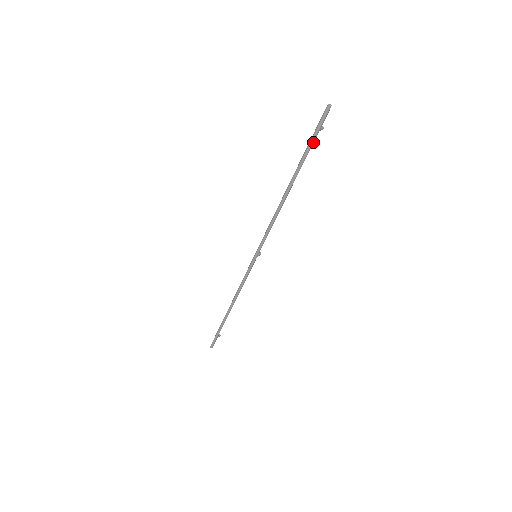
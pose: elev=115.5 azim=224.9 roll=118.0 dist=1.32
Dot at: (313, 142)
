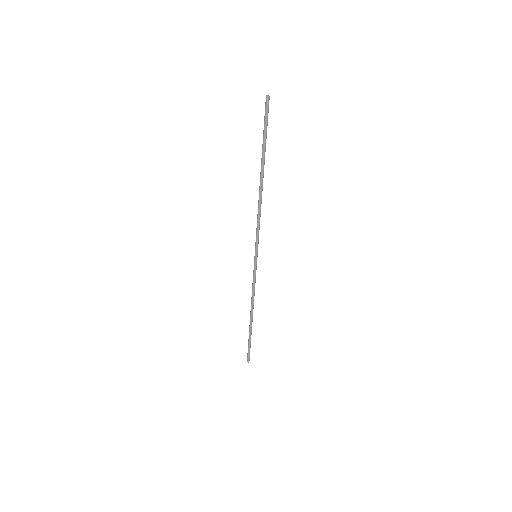
Dot at: (266, 133)
